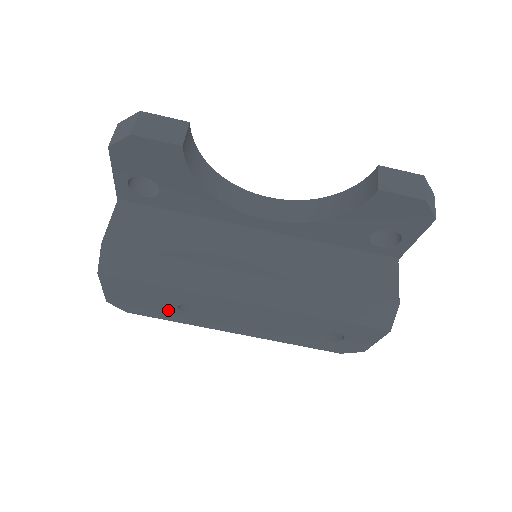
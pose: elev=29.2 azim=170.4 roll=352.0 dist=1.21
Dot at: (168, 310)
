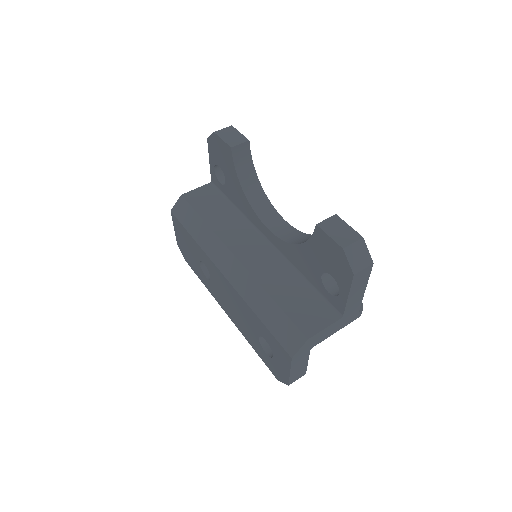
Dot at: (197, 266)
